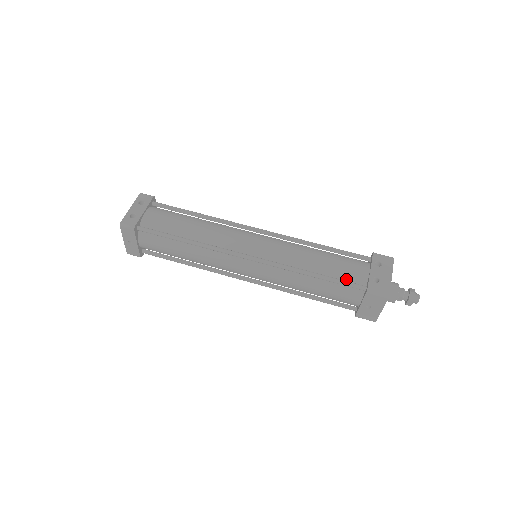
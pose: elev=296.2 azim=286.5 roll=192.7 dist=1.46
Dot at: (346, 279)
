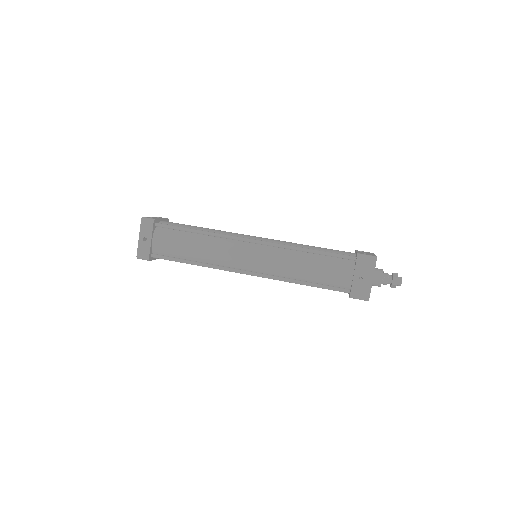
Dot at: occluded
